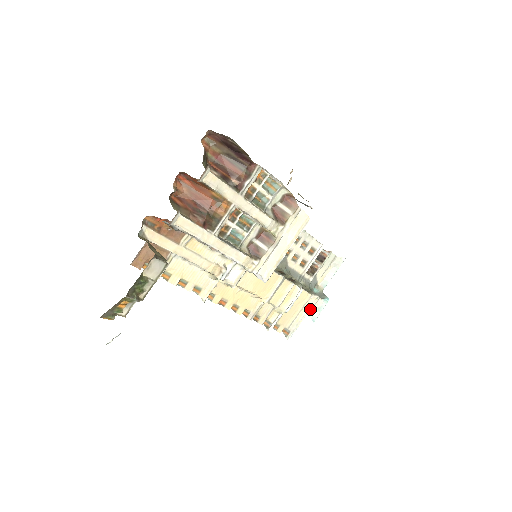
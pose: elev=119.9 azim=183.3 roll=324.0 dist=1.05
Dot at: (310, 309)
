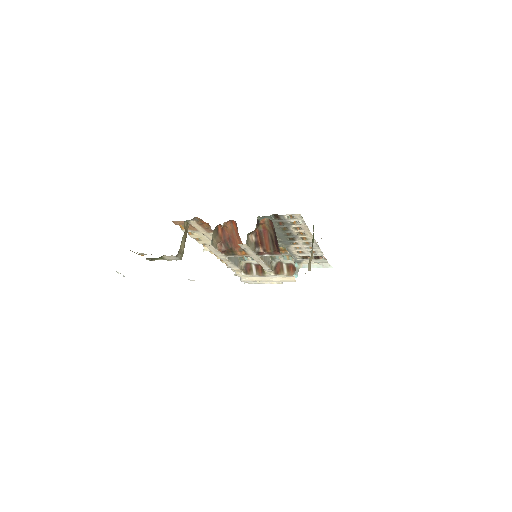
Dot at: occluded
